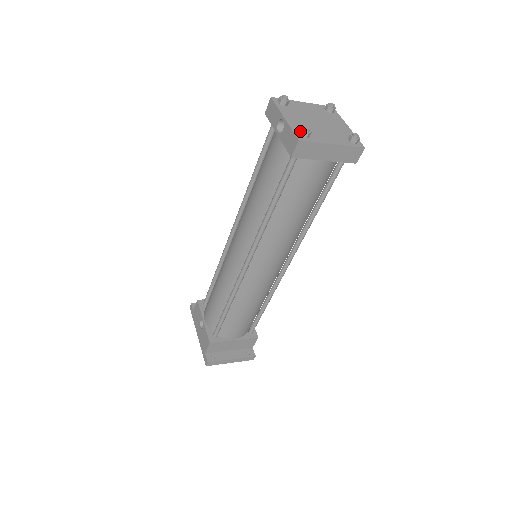
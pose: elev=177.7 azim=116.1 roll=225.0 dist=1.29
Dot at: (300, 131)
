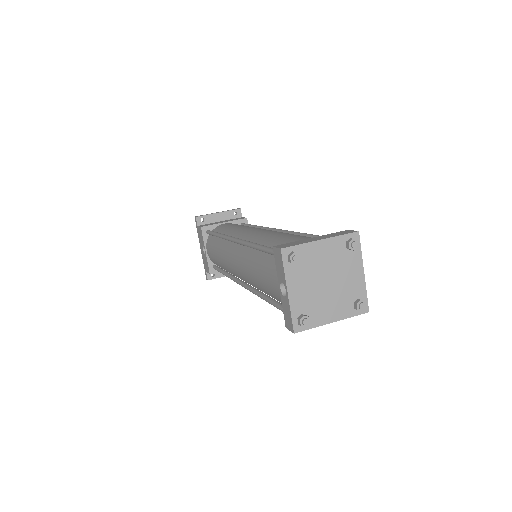
Dot at: (299, 321)
